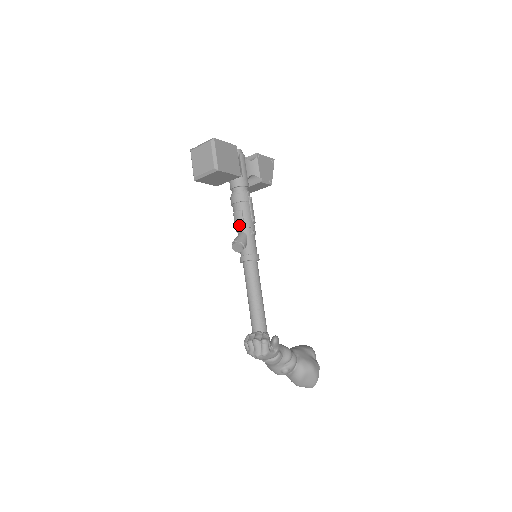
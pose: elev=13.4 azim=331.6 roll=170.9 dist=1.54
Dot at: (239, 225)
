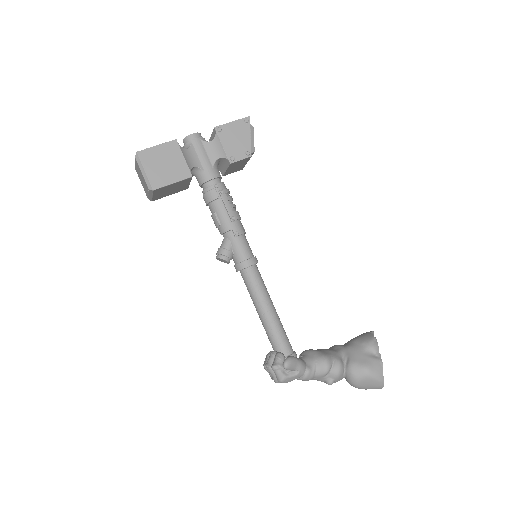
Dot at: (219, 230)
